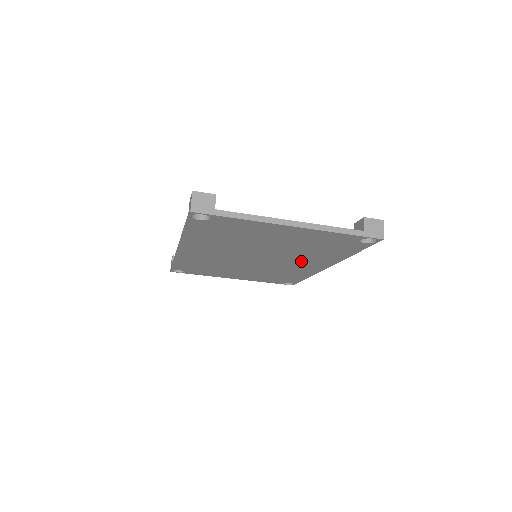
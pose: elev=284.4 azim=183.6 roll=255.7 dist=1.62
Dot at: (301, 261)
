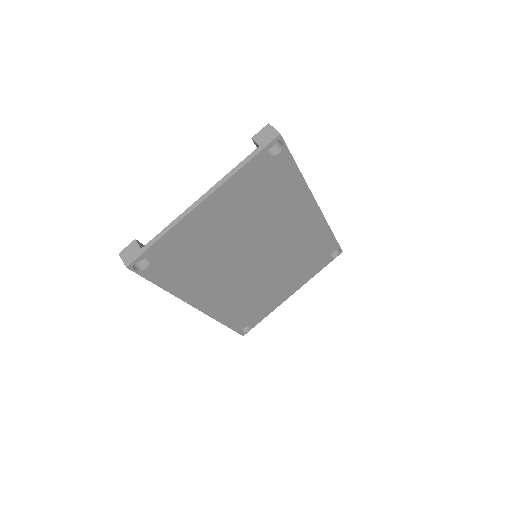
Dot at: (287, 223)
